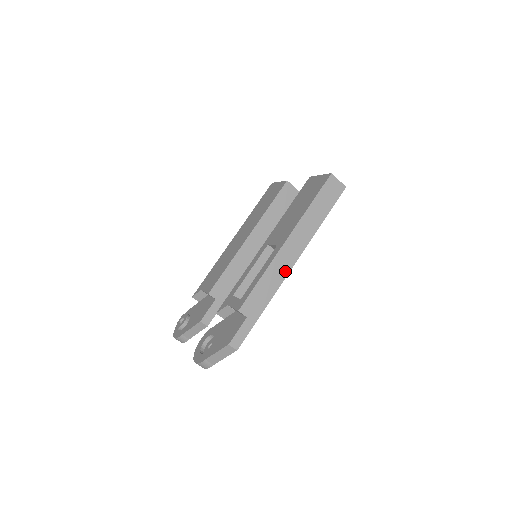
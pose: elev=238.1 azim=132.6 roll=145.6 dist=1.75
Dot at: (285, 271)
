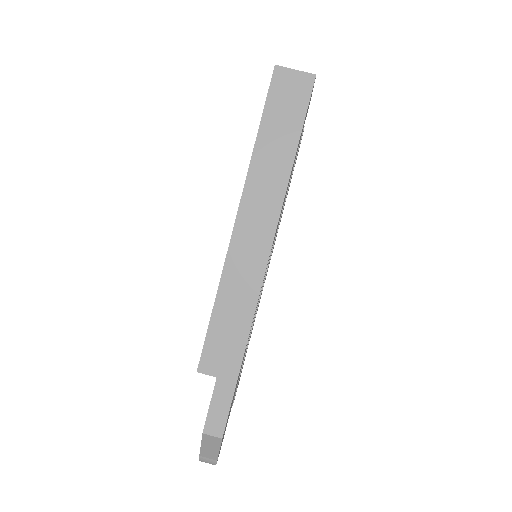
Dot at: (256, 275)
